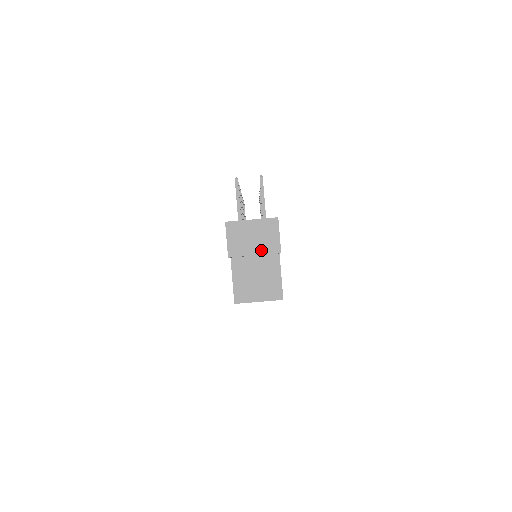
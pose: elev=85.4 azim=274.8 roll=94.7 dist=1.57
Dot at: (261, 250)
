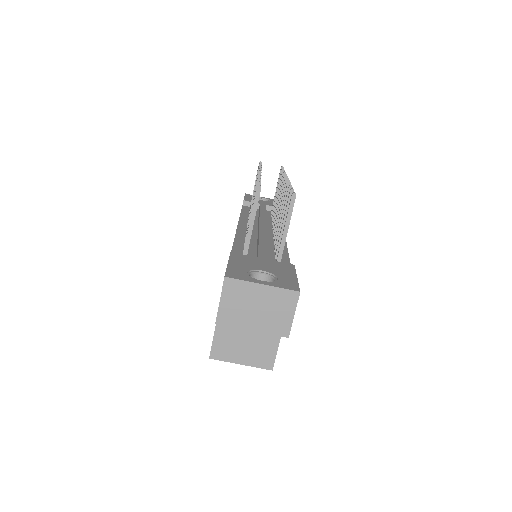
Dot at: (263, 327)
